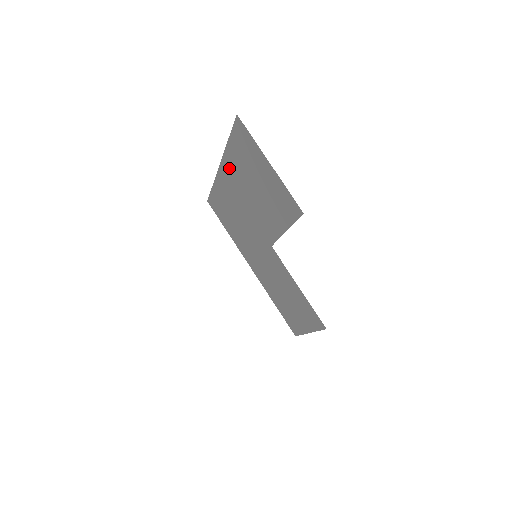
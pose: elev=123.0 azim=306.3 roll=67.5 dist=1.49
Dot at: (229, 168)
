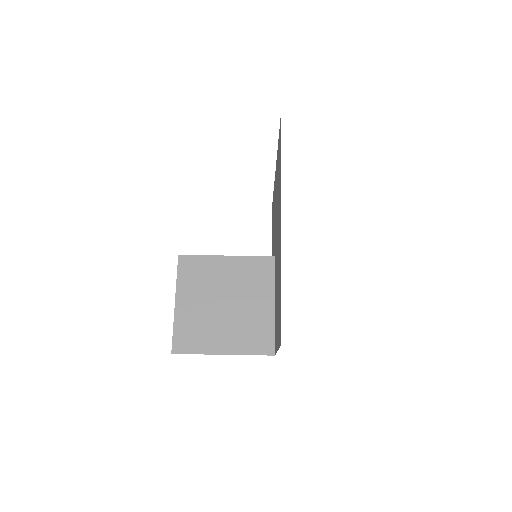
Dot at: (280, 249)
